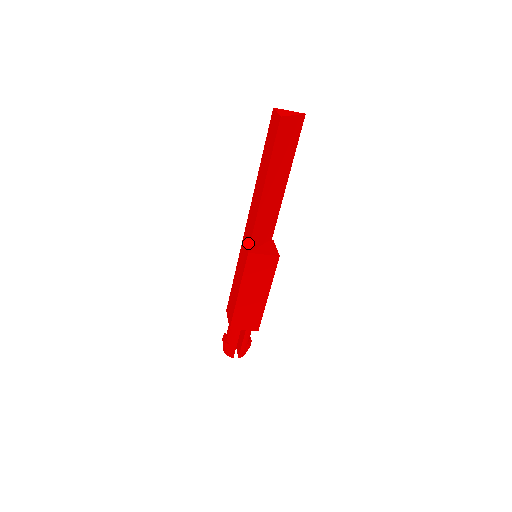
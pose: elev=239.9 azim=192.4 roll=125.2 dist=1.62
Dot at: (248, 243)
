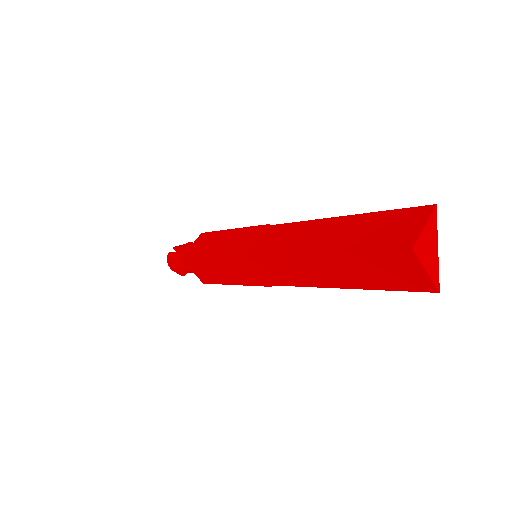
Dot at: (272, 281)
